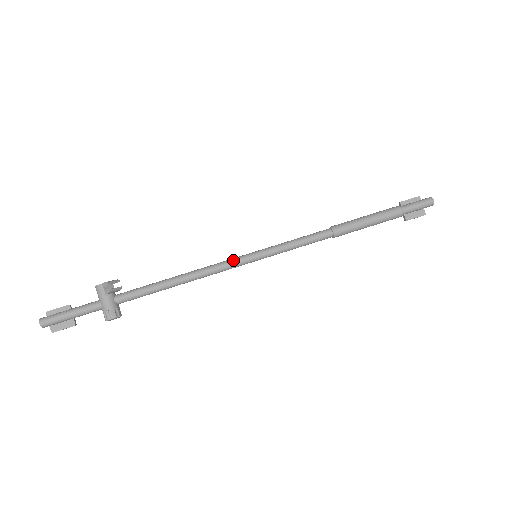
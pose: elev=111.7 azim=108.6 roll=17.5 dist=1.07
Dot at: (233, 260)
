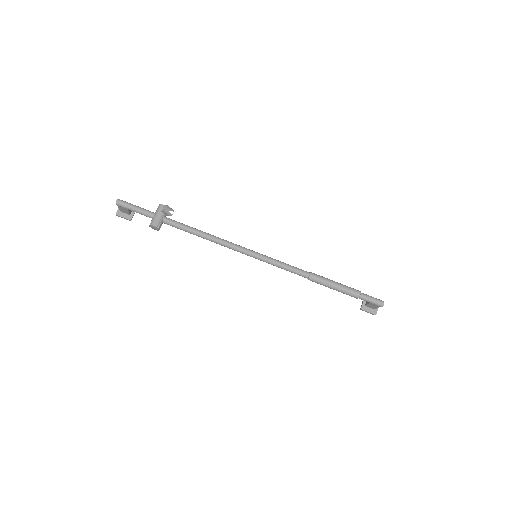
Dot at: (242, 247)
